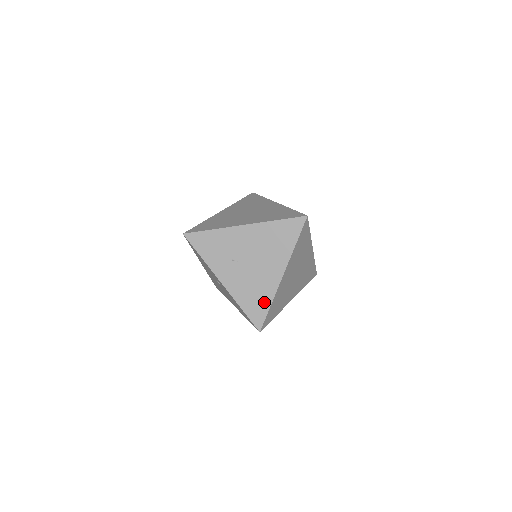
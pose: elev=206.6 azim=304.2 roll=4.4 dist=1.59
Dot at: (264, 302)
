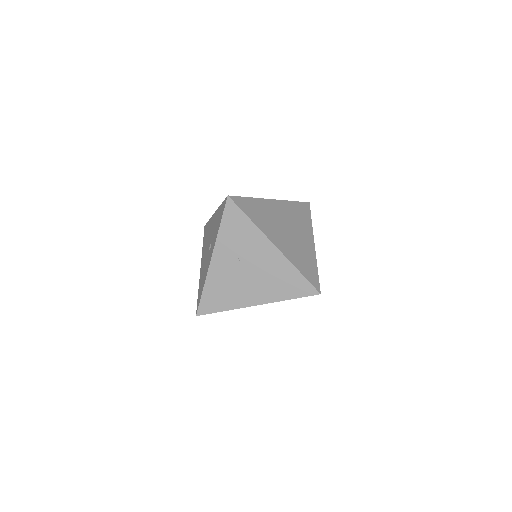
Dot at: (223, 304)
